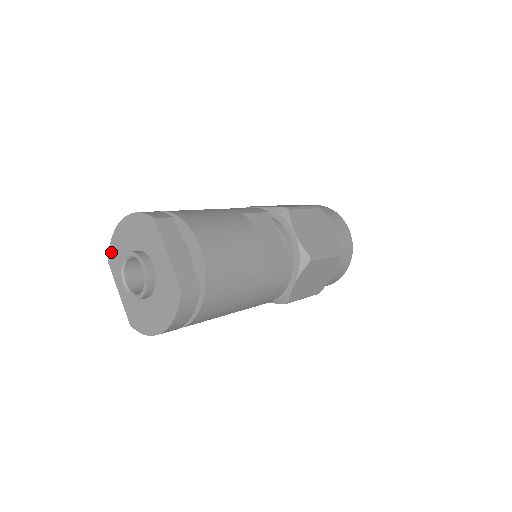
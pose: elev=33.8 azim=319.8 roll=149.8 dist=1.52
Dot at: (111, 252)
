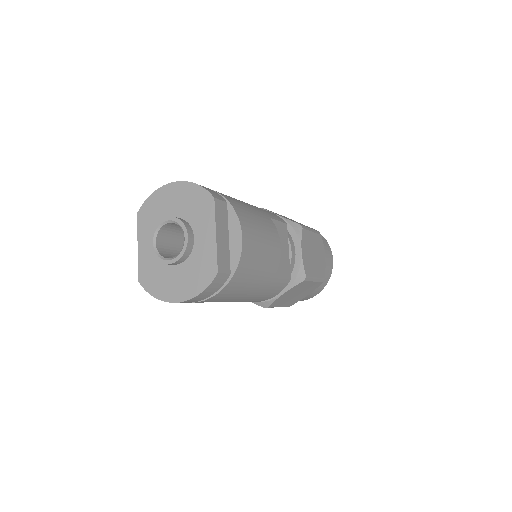
Dot at: (145, 206)
